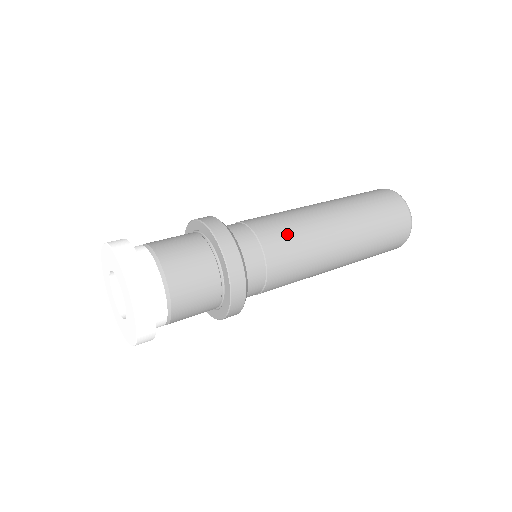
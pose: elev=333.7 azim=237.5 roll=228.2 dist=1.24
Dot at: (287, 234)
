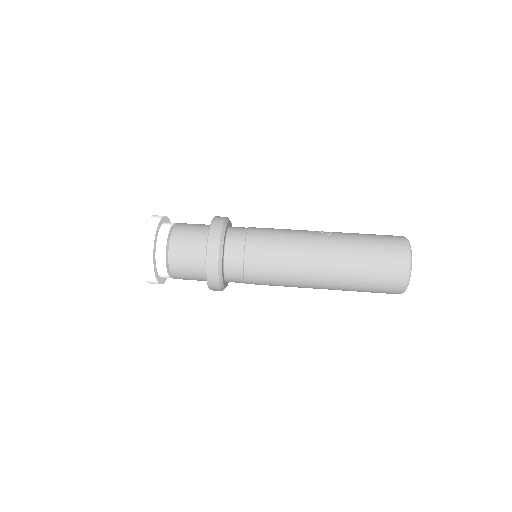
Dot at: (269, 269)
